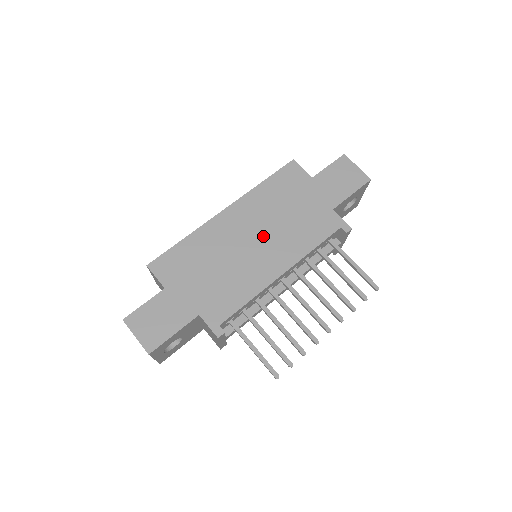
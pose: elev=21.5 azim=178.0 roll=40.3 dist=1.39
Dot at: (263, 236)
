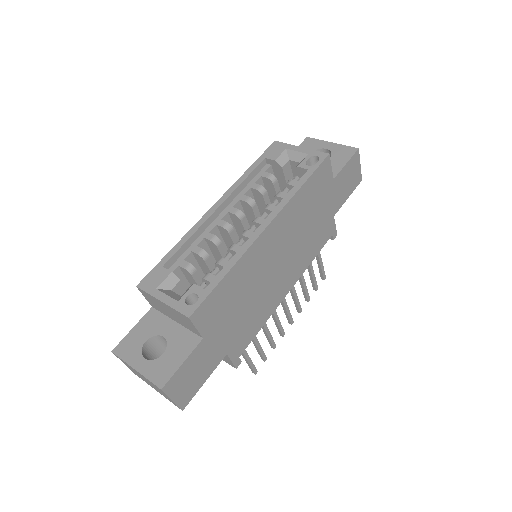
Dot at: (287, 255)
